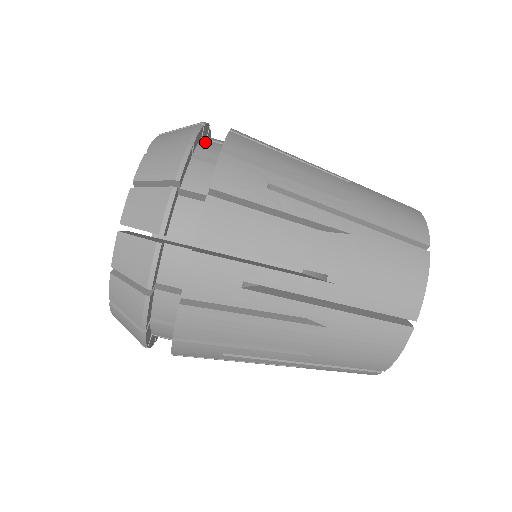
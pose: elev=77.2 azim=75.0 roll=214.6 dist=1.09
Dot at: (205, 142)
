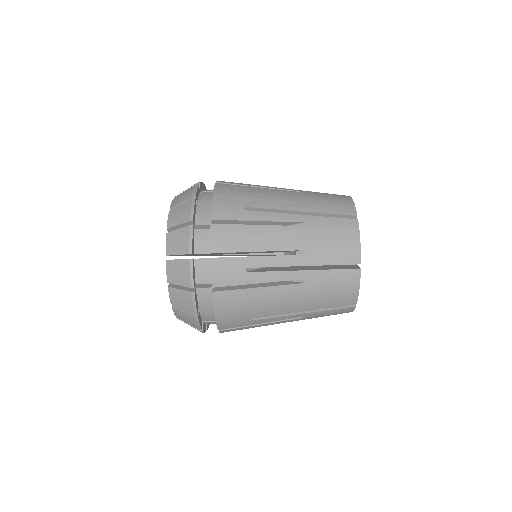
Dot at: (198, 234)
